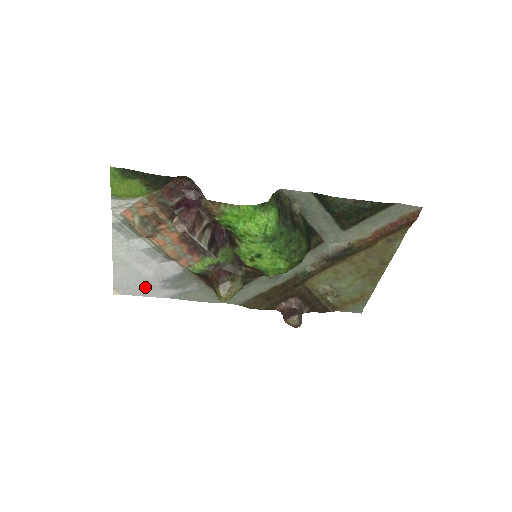
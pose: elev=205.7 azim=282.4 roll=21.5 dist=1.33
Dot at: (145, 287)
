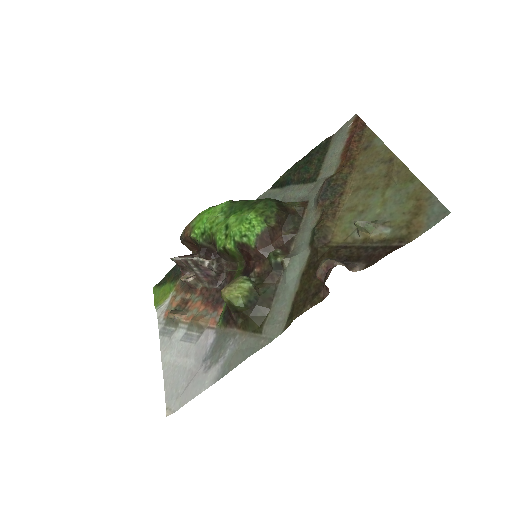
Dot at: (191, 384)
